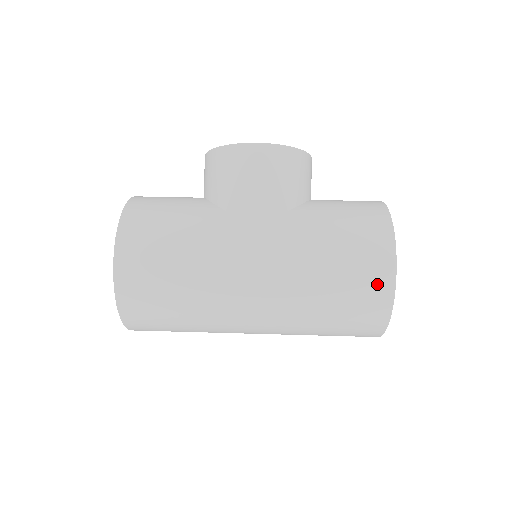
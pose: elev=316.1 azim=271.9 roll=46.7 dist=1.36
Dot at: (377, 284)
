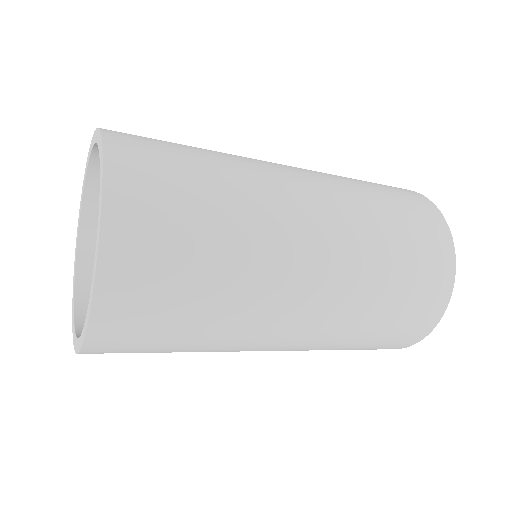
Dot at: (395, 187)
